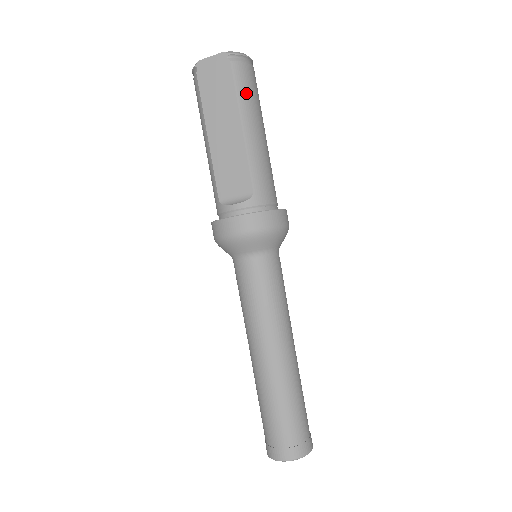
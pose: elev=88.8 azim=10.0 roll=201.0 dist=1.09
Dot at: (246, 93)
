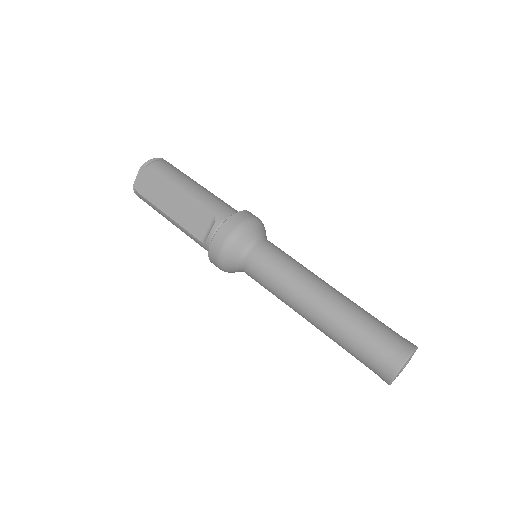
Dot at: (169, 173)
